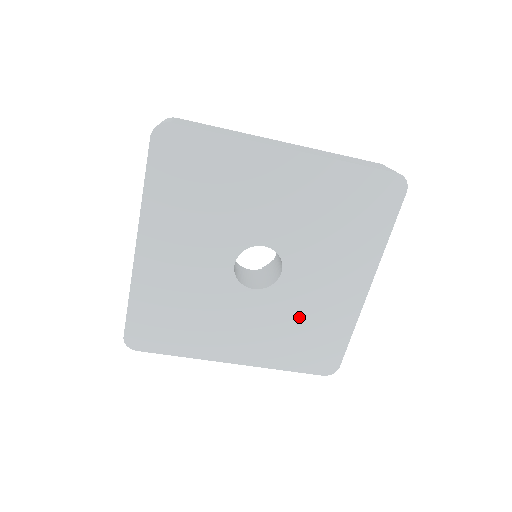
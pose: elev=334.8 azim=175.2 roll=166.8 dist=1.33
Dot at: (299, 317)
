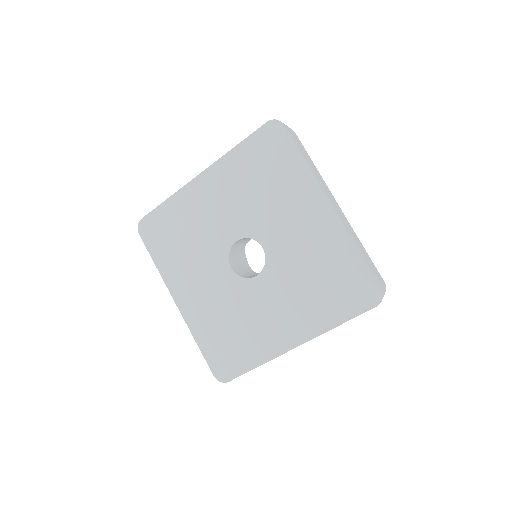
Dot at: (305, 271)
